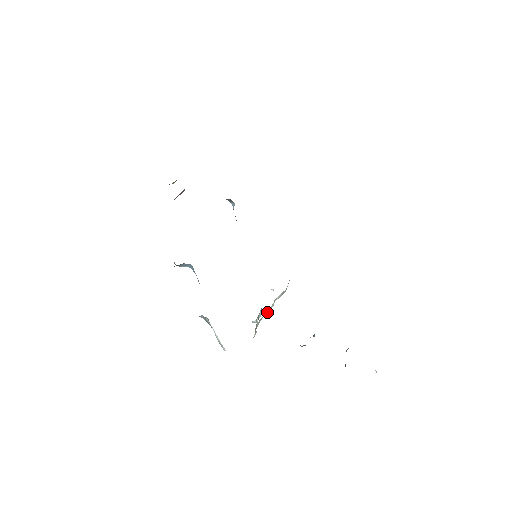
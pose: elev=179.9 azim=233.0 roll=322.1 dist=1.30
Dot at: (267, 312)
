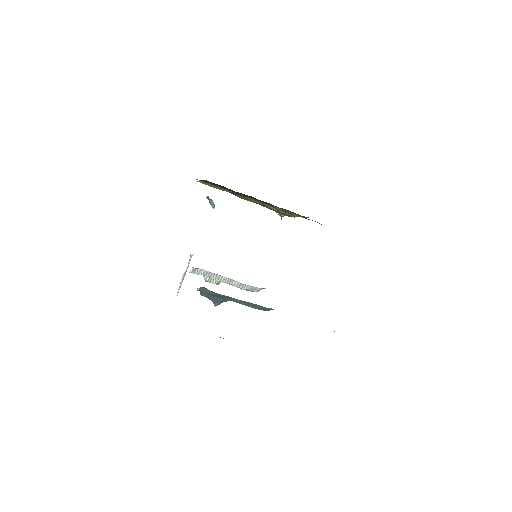
Dot at: (217, 279)
